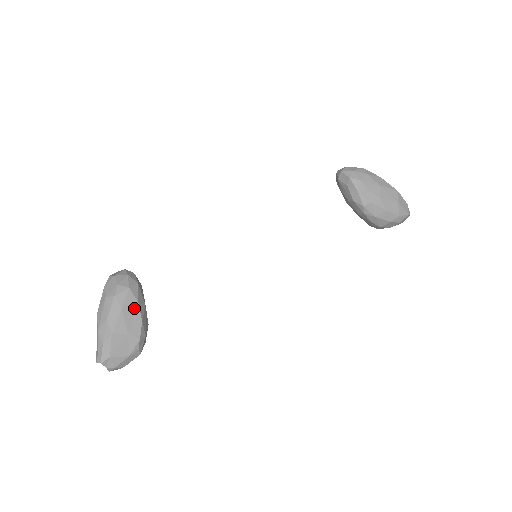
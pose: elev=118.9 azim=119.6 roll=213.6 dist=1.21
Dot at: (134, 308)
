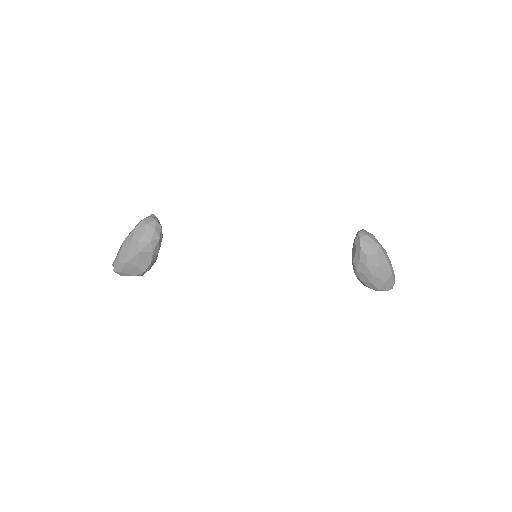
Dot at: (148, 254)
